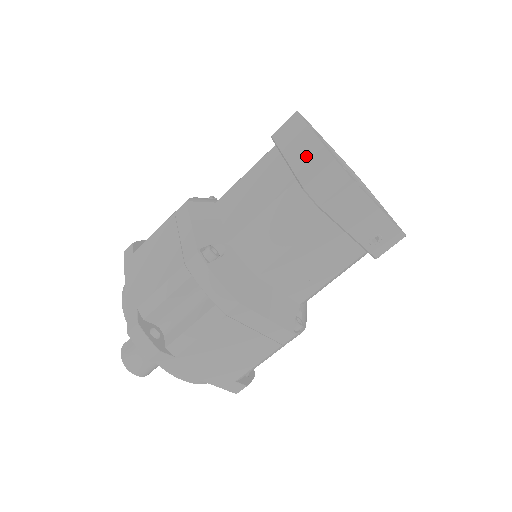
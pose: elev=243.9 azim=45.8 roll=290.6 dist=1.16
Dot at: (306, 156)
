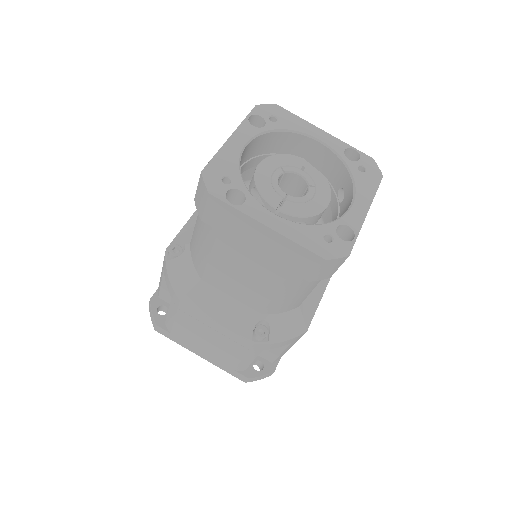
Dot at: (281, 252)
